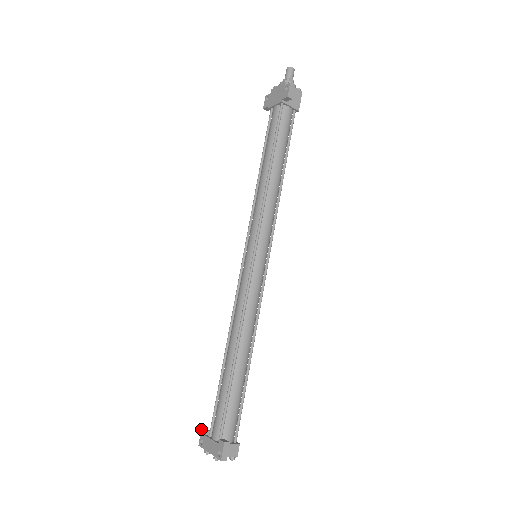
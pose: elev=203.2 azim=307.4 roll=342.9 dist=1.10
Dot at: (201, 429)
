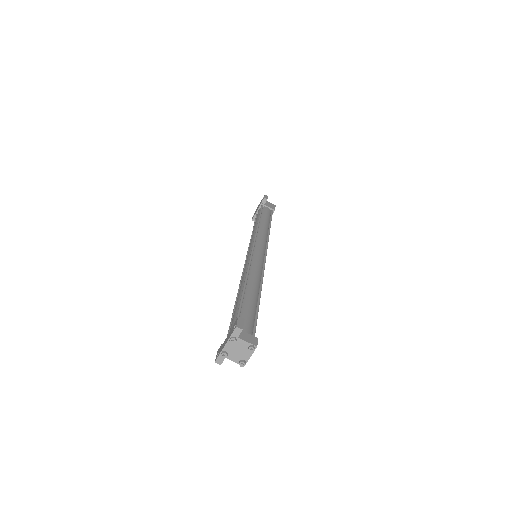
Dot at: (217, 351)
